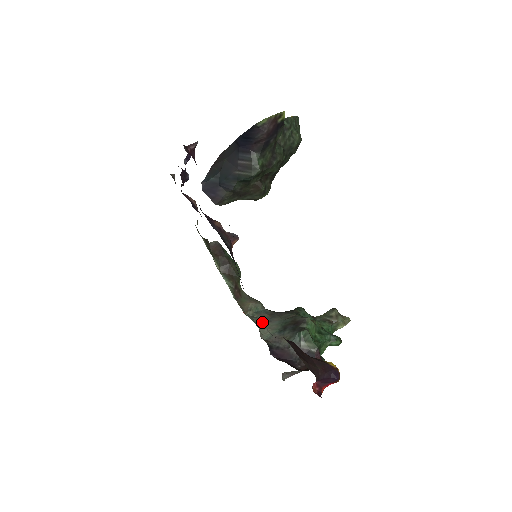
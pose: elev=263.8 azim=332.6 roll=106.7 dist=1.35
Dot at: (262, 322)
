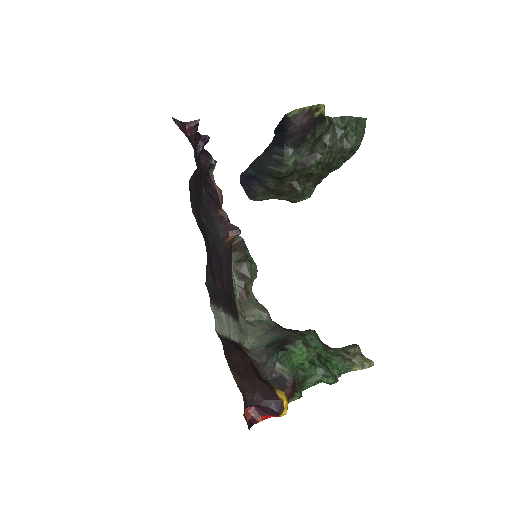
Dot at: (257, 331)
